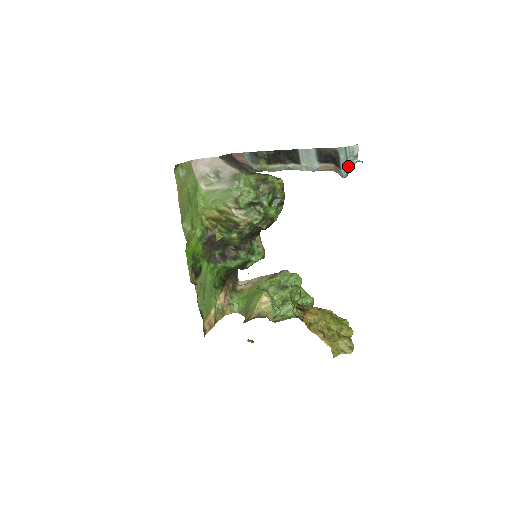
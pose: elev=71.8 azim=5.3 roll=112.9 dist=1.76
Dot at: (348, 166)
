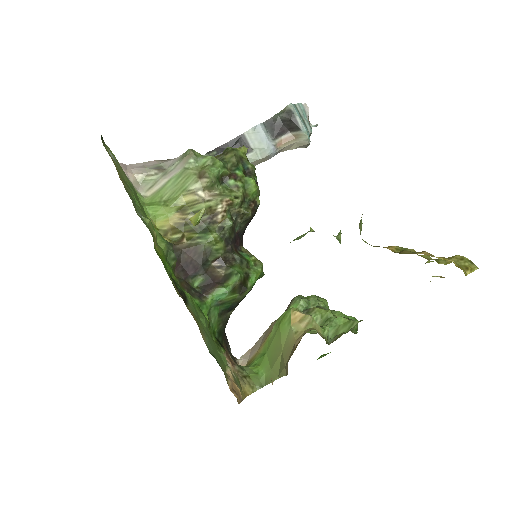
Dot at: (307, 127)
